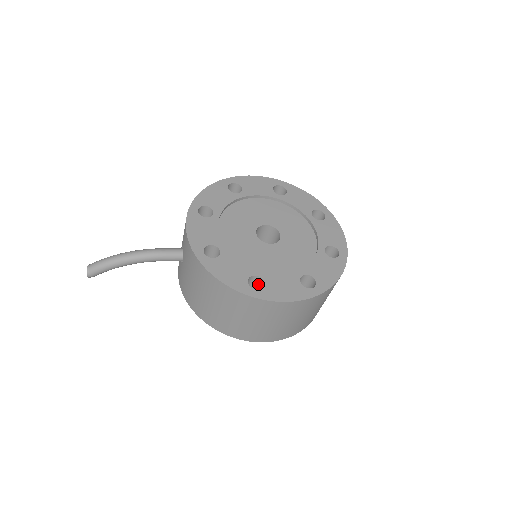
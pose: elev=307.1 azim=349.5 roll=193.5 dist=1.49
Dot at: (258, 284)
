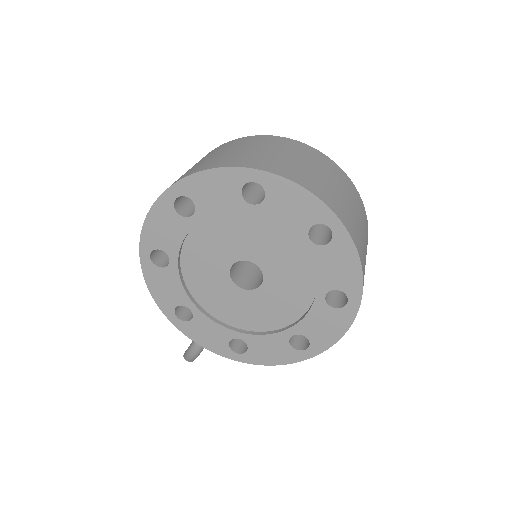
Dot at: occluded
